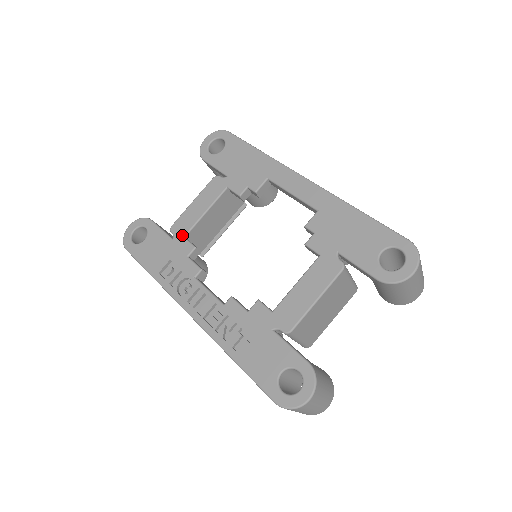
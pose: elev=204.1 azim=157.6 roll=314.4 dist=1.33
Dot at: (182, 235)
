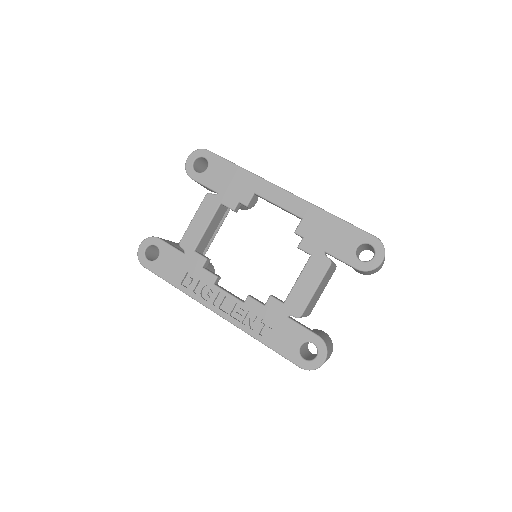
Dot at: (192, 249)
